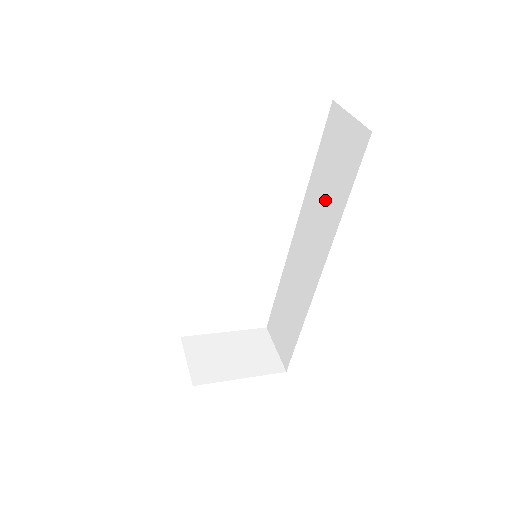
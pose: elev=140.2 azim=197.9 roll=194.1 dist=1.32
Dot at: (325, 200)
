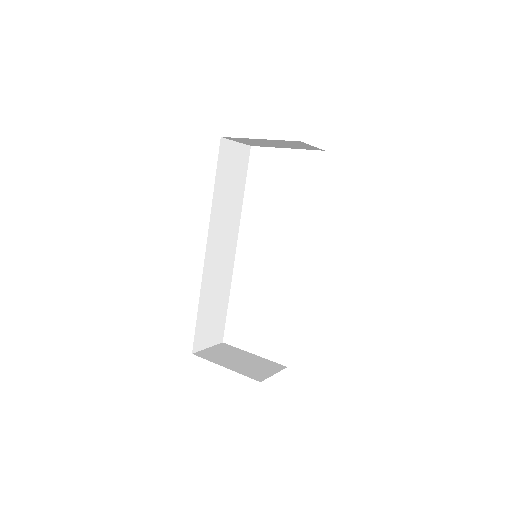
Dot at: occluded
